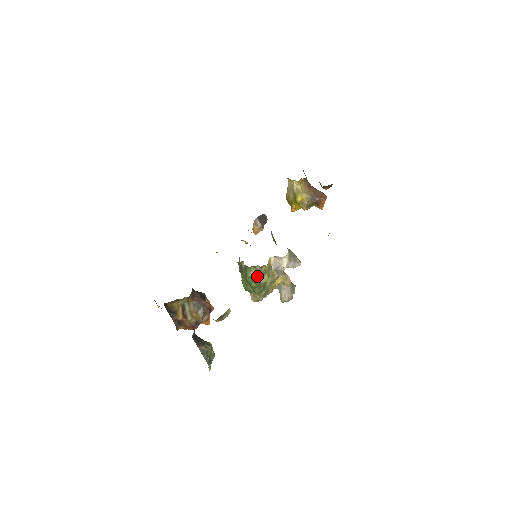
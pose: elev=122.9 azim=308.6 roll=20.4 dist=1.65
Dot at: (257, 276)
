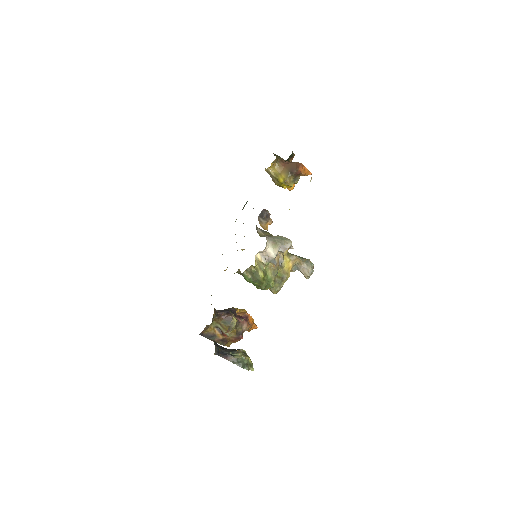
Dot at: (253, 276)
